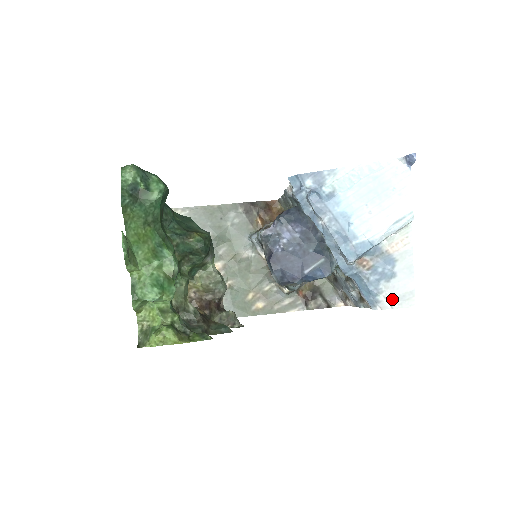
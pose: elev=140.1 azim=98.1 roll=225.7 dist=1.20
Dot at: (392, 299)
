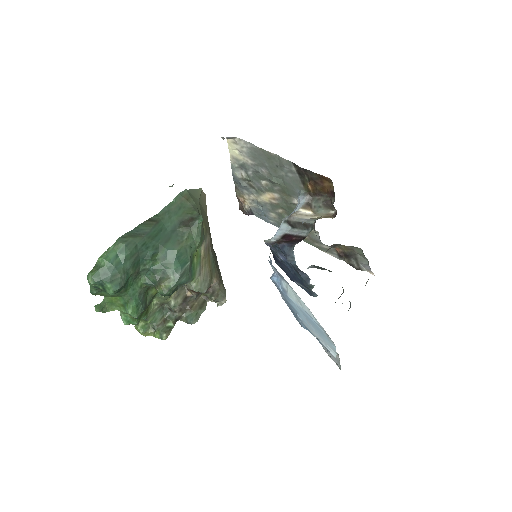
Dot at: (329, 355)
